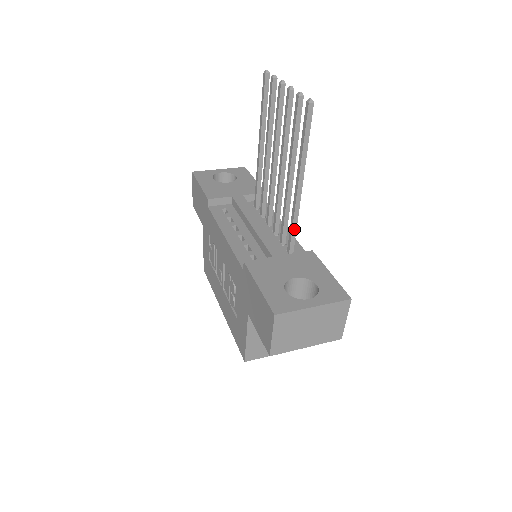
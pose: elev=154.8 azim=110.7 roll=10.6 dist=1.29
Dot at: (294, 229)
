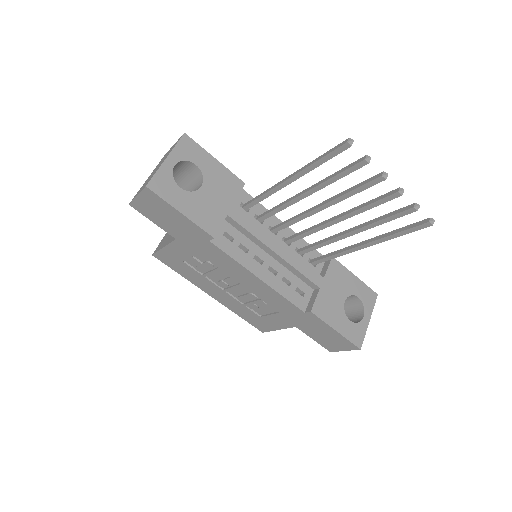
Dot at: (332, 258)
